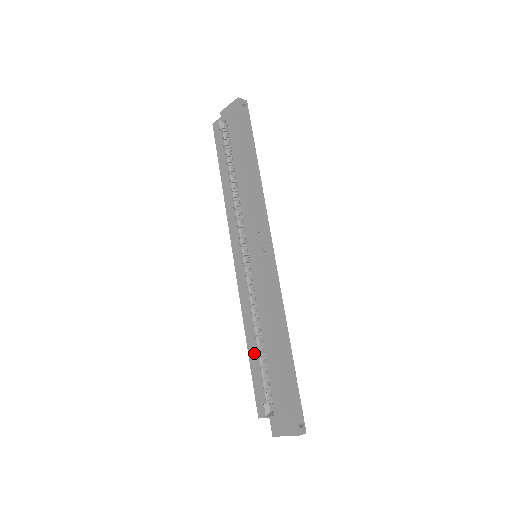
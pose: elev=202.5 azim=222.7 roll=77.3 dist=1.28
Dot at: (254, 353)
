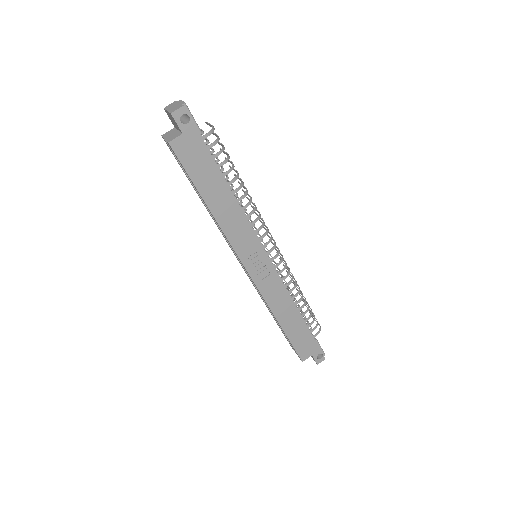
Dot at: (275, 320)
